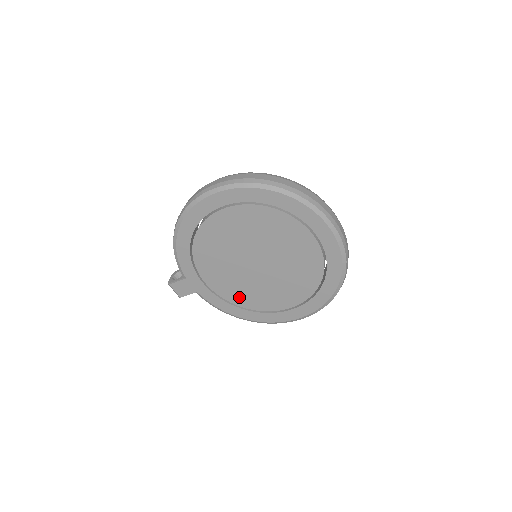
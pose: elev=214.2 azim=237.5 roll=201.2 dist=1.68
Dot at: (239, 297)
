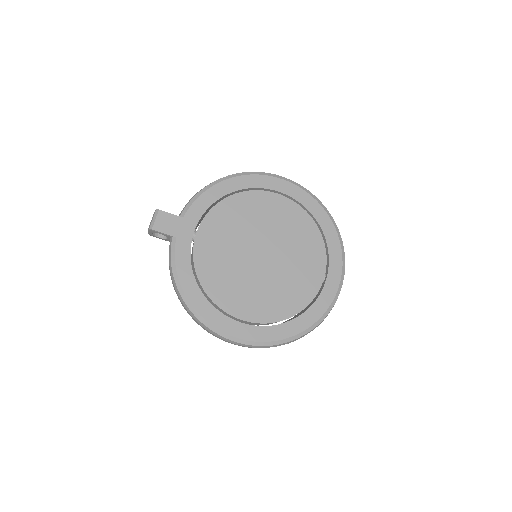
Dot at: (210, 273)
